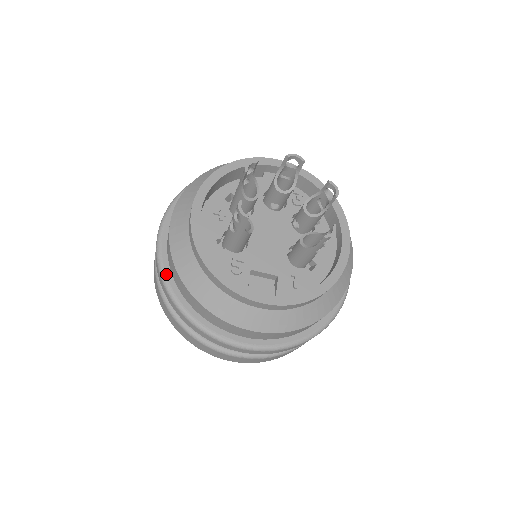
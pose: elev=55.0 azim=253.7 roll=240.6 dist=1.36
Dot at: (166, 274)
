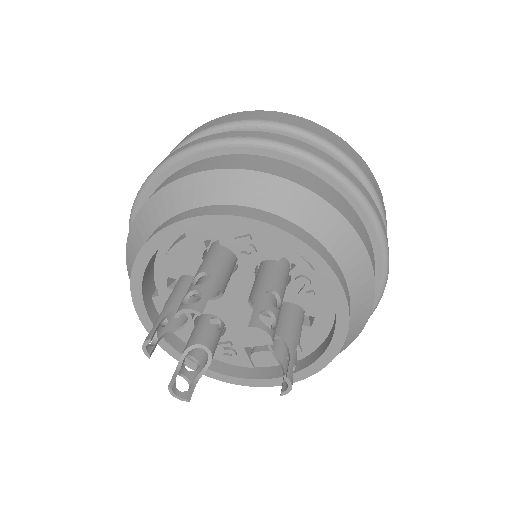
Dot at: occluded
